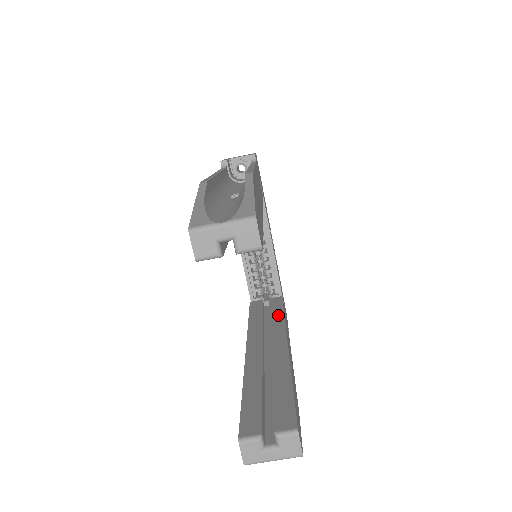
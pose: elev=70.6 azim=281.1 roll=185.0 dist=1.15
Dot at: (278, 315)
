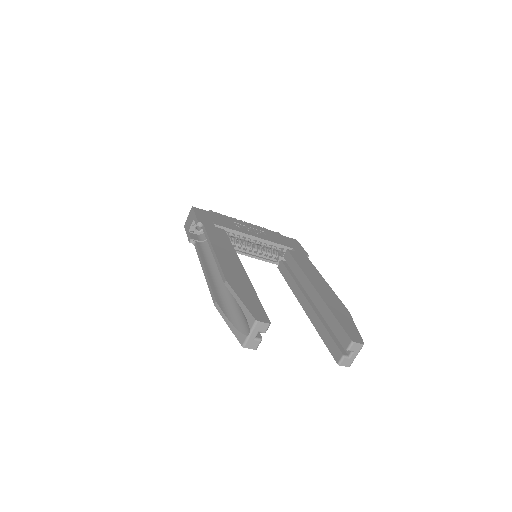
Dot at: (296, 269)
